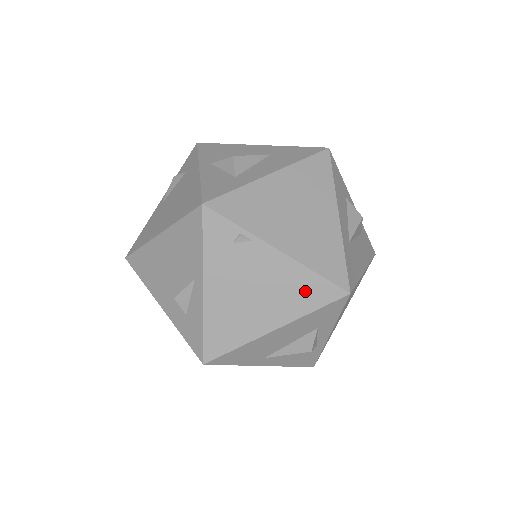
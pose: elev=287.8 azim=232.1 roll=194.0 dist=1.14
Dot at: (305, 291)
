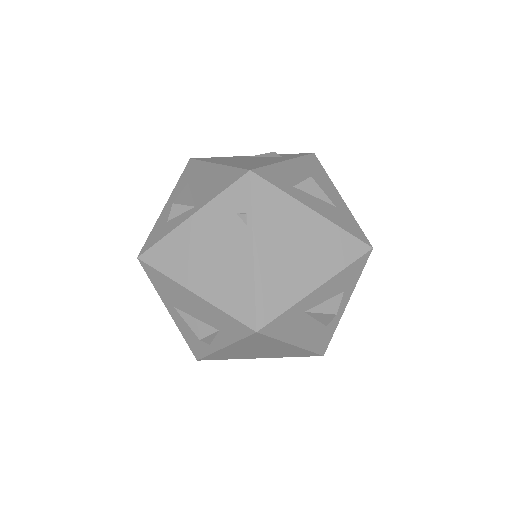
Dot at: (236, 294)
